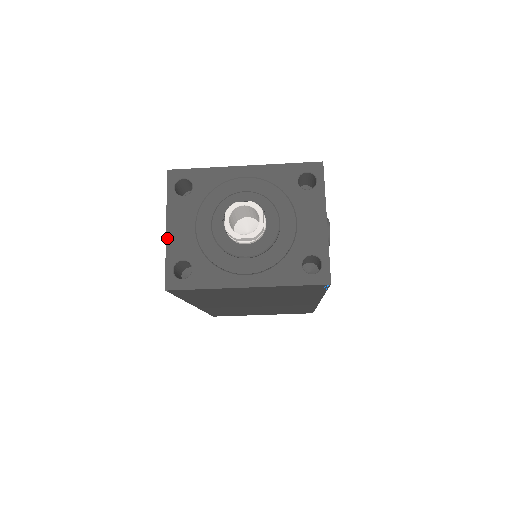
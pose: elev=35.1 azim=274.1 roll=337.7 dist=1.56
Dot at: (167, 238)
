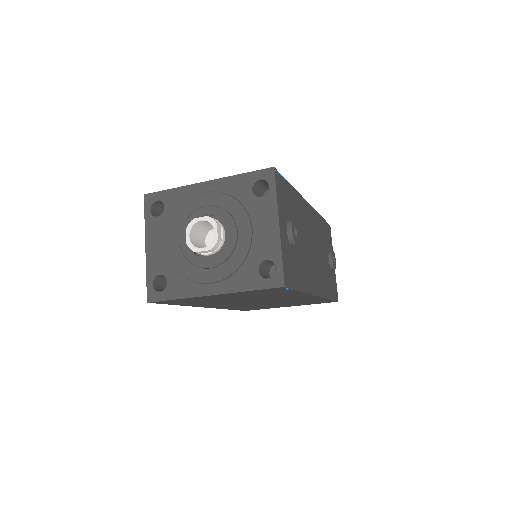
Dot at: (146, 256)
